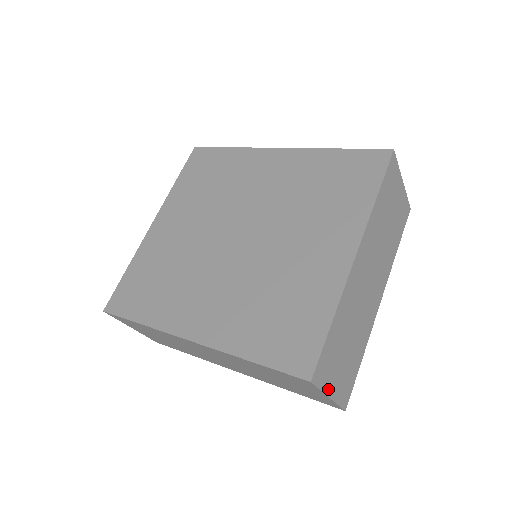
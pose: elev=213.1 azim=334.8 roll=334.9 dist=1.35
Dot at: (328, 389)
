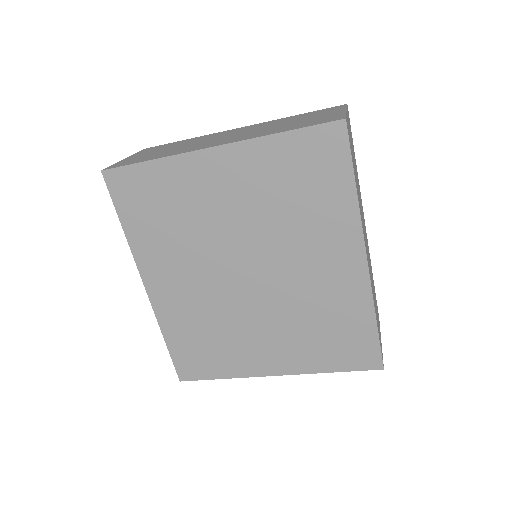
Dot at: occluded
